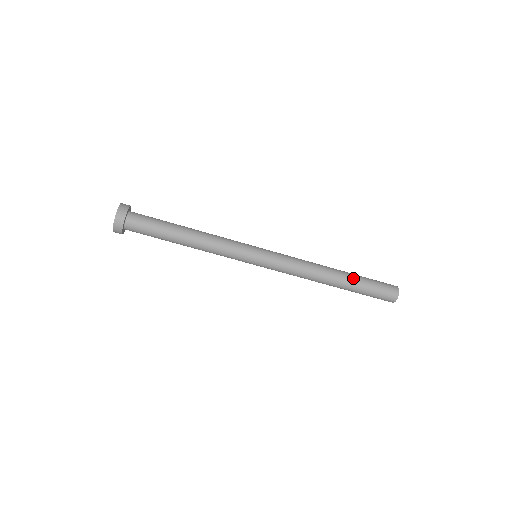
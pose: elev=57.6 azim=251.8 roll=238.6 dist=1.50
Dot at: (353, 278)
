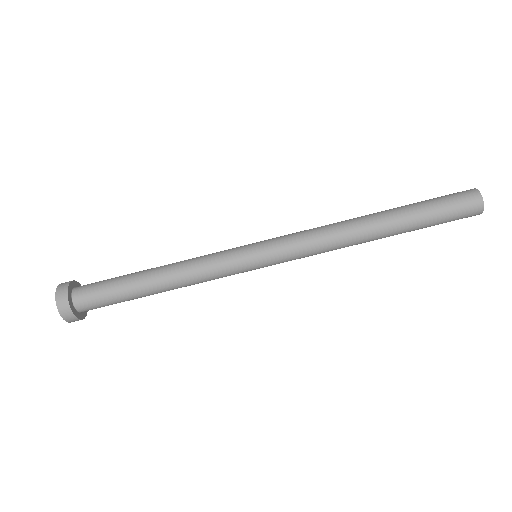
Dot at: (401, 211)
